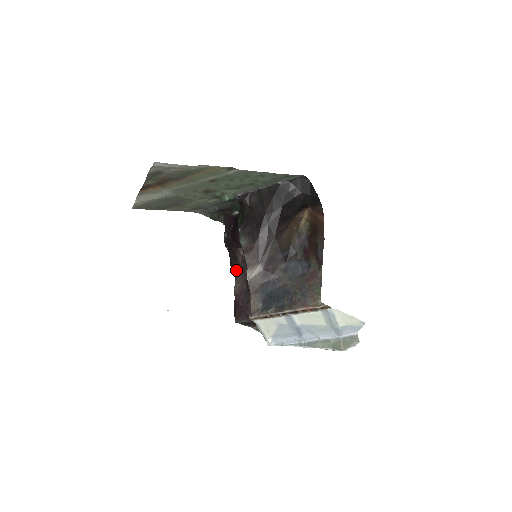
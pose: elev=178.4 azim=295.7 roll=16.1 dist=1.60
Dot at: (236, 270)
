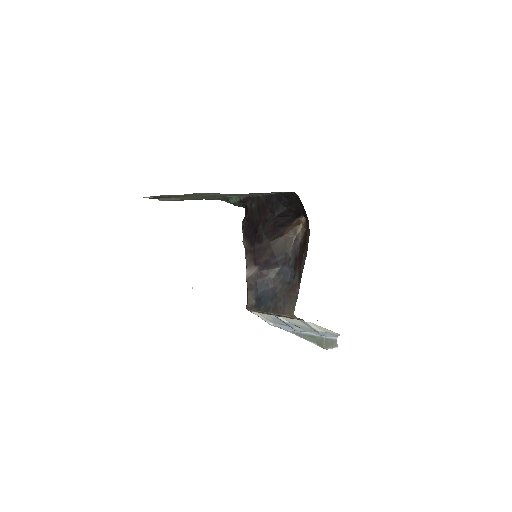
Dot at: occluded
